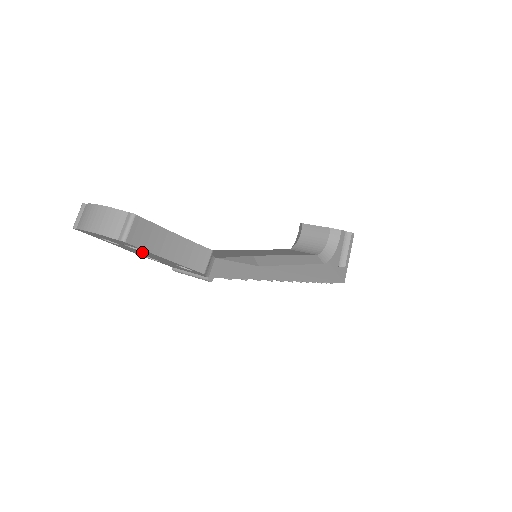
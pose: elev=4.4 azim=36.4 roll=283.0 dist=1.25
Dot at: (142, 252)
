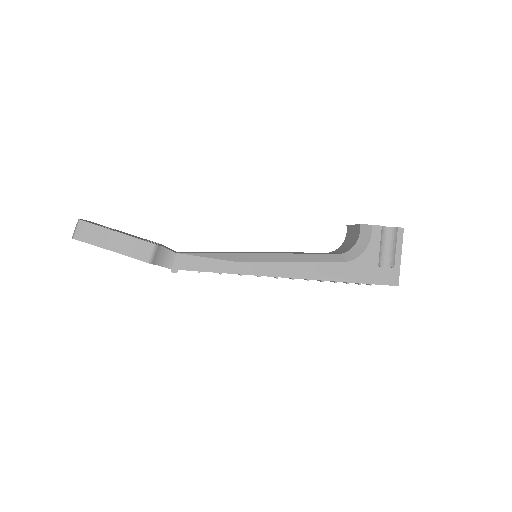
Dot at: occluded
